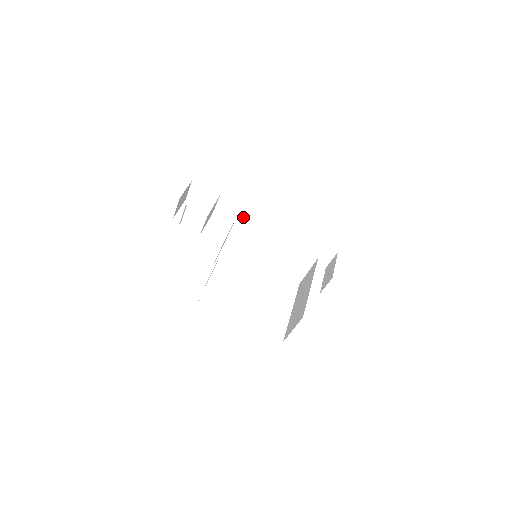
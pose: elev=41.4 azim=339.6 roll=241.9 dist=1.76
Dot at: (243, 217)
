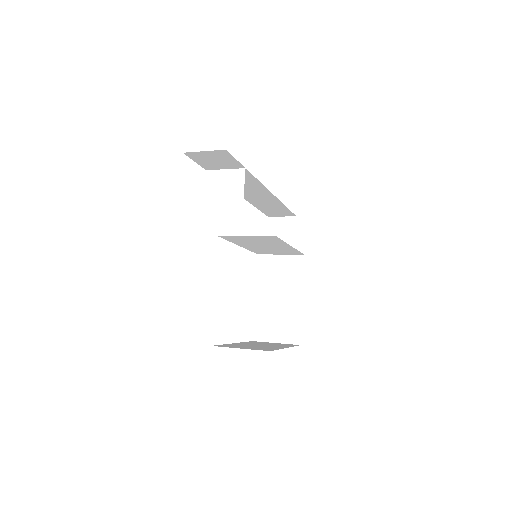
Dot at: occluded
